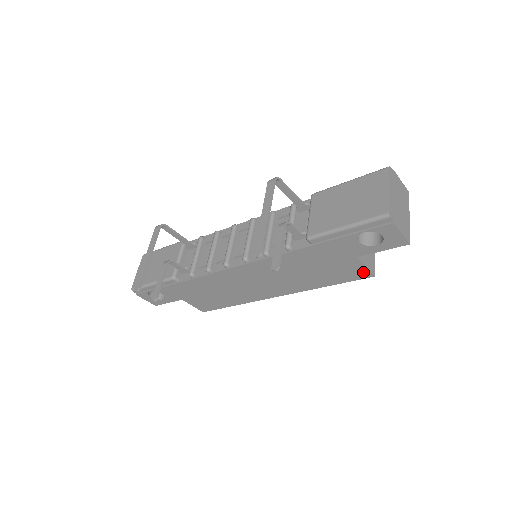
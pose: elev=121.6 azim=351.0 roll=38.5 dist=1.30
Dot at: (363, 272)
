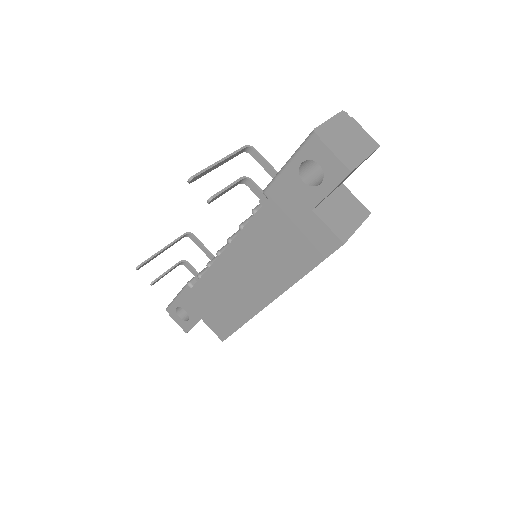
Dot at: (330, 238)
